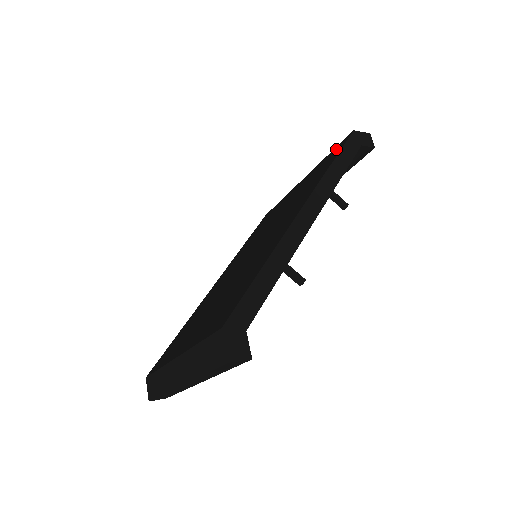
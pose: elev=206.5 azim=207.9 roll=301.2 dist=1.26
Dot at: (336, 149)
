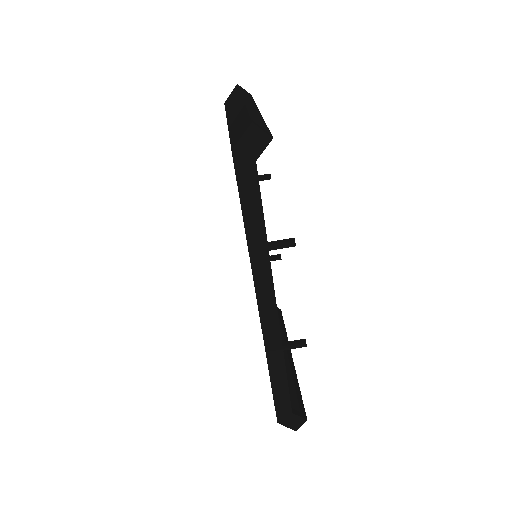
Dot at: occluded
